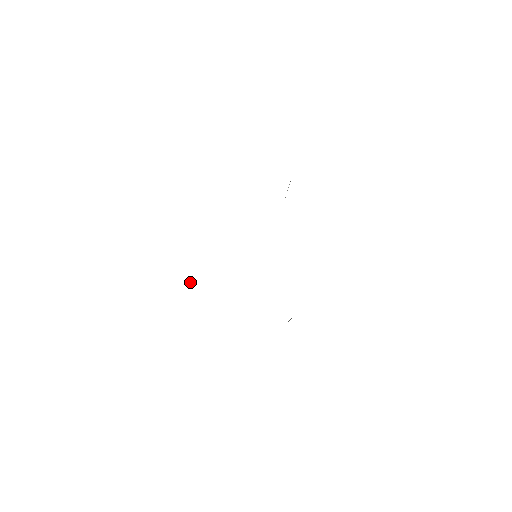
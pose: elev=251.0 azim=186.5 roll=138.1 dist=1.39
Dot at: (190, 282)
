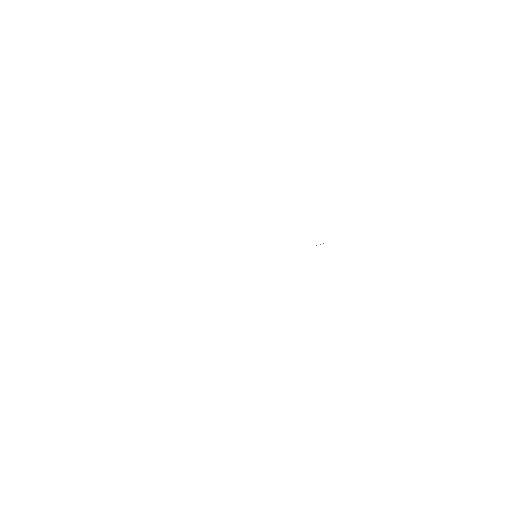
Dot at: occluded
